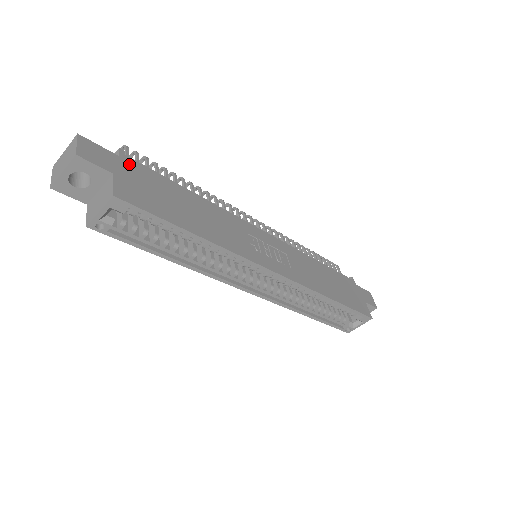
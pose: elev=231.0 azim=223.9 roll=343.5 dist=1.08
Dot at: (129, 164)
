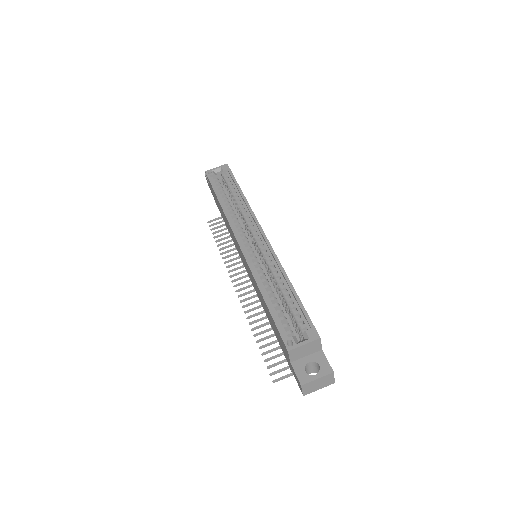
Dot at: occluded
